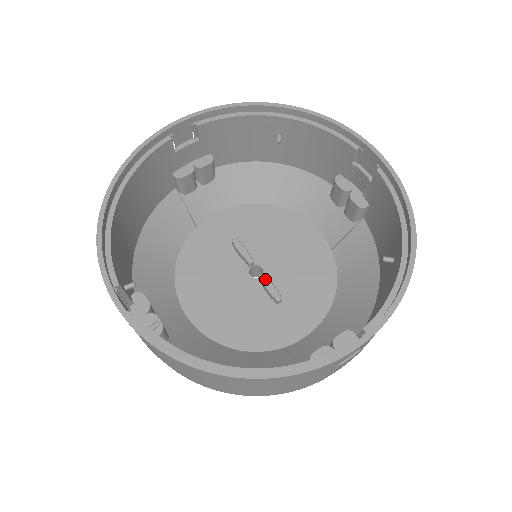
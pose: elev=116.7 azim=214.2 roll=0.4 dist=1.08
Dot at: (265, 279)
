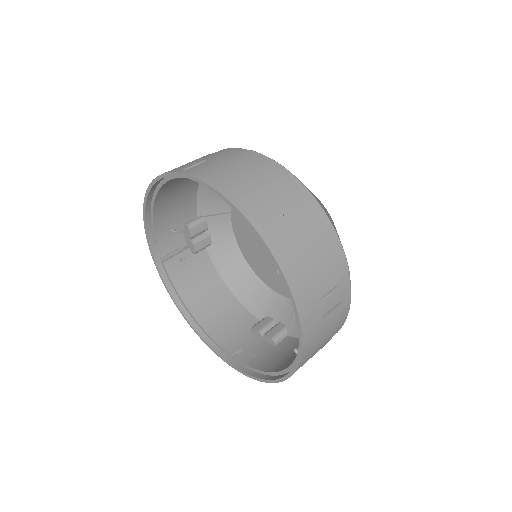
Dot at: occluded
